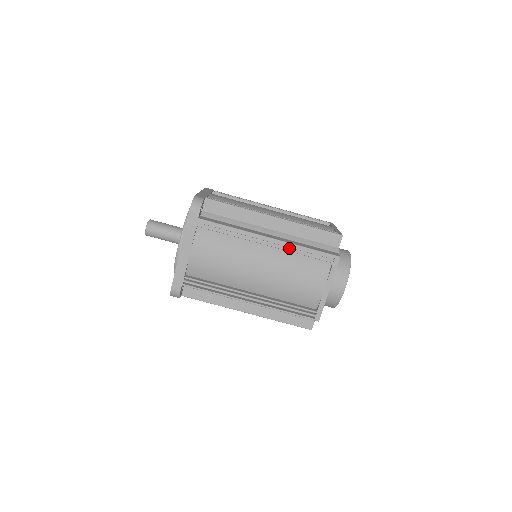
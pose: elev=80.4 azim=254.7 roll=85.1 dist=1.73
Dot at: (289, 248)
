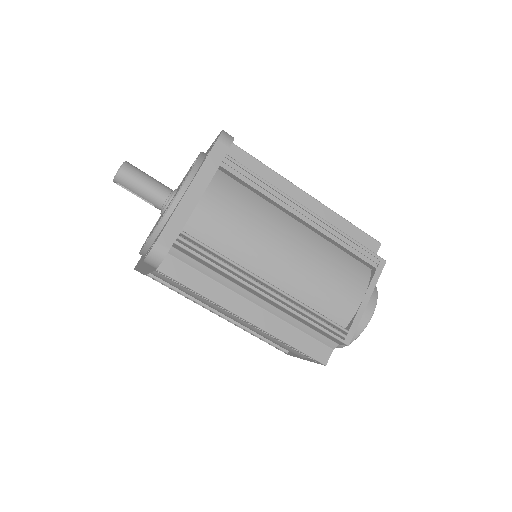
Dot at: (331, 231)
